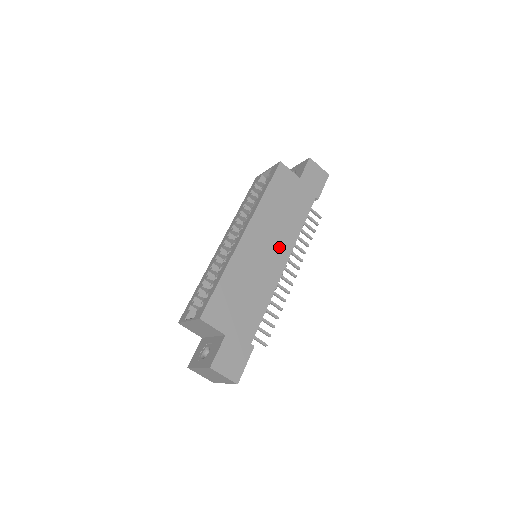
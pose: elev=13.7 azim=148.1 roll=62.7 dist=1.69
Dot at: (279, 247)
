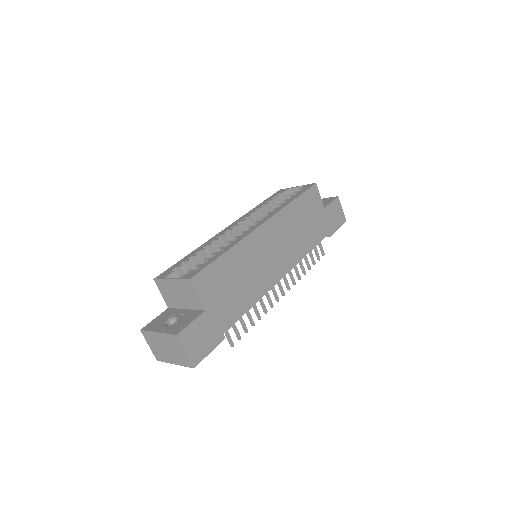
Dot at: (284, 257)
